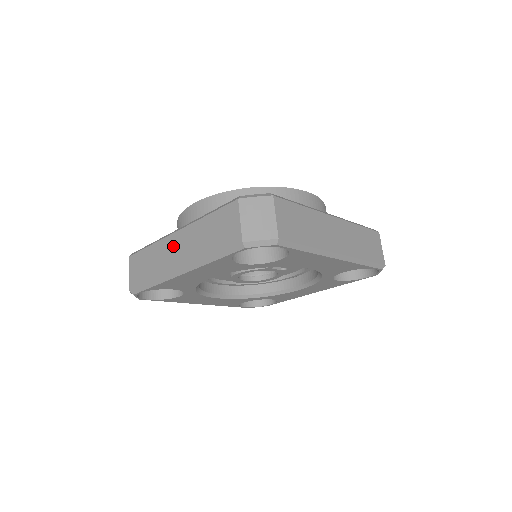
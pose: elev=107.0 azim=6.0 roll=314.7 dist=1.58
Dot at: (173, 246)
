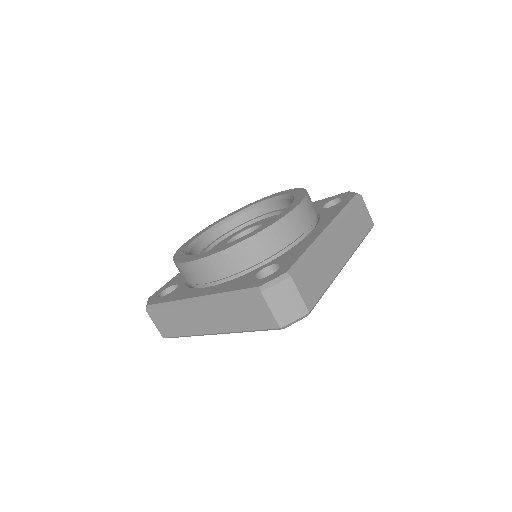
Dot at: (198, 314)
